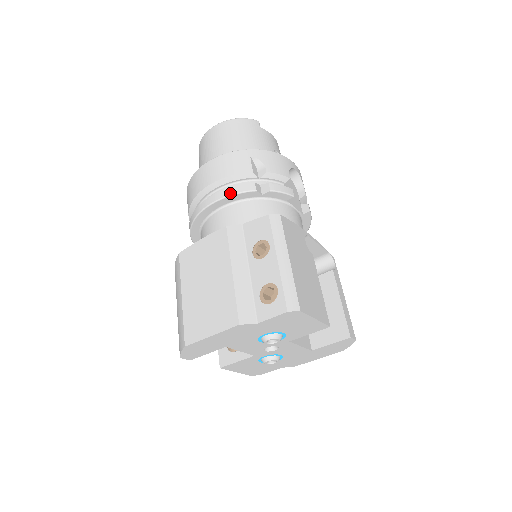
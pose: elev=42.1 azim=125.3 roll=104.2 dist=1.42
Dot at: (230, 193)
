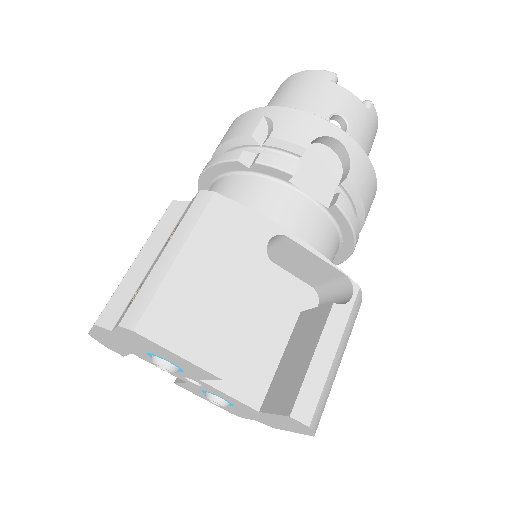
Dot at: (214, 162)
